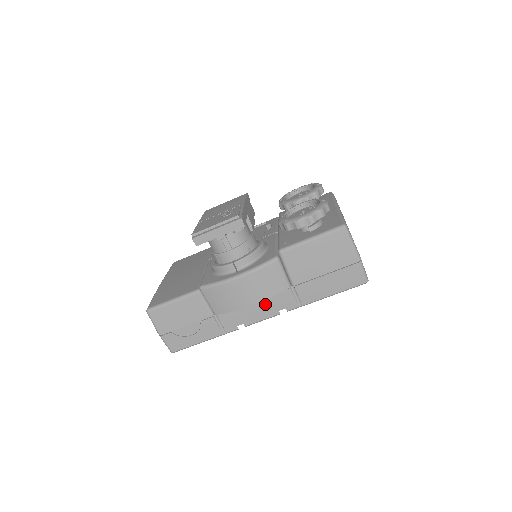
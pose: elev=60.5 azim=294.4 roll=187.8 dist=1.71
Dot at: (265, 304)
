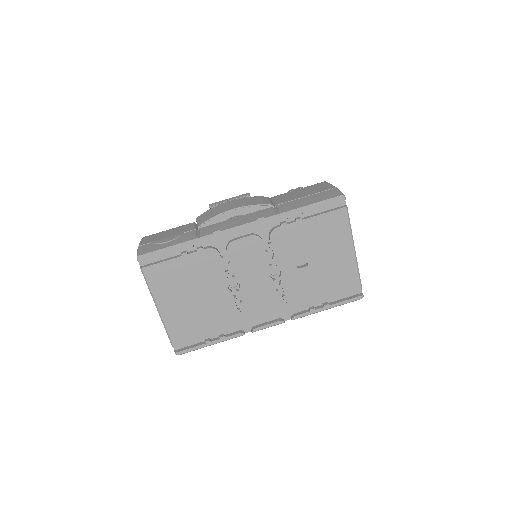
Dot at: (246, 217)
